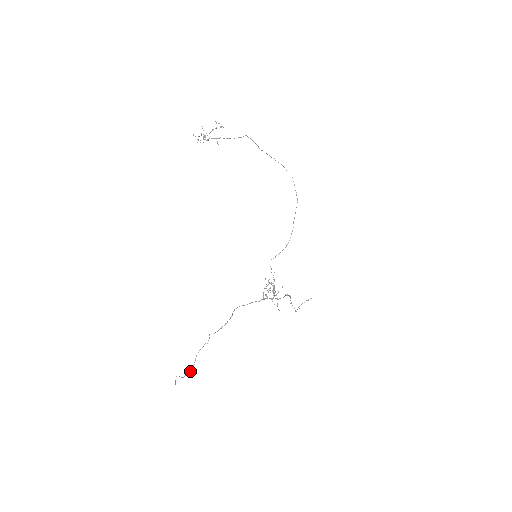
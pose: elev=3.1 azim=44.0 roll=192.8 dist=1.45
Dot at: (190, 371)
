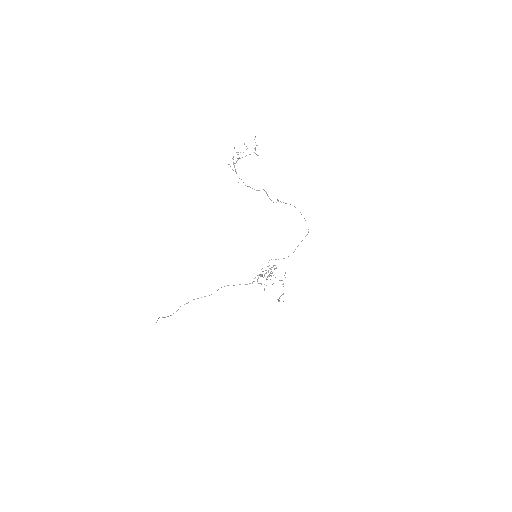
Dot at: occluded
